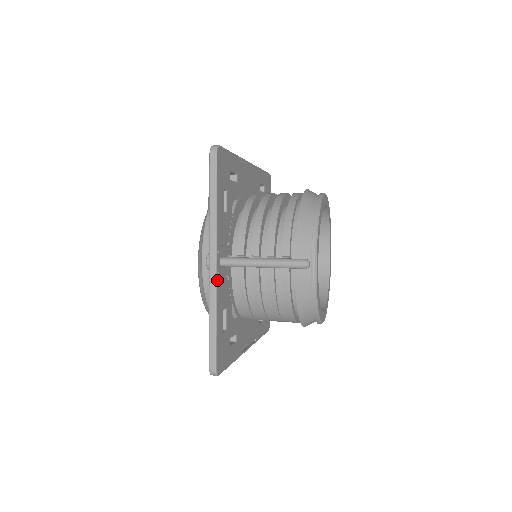
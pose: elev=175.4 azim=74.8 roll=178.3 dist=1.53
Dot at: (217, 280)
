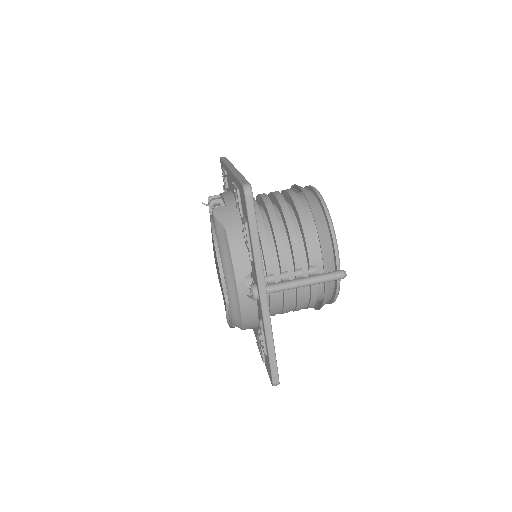
Dot at: occluded
